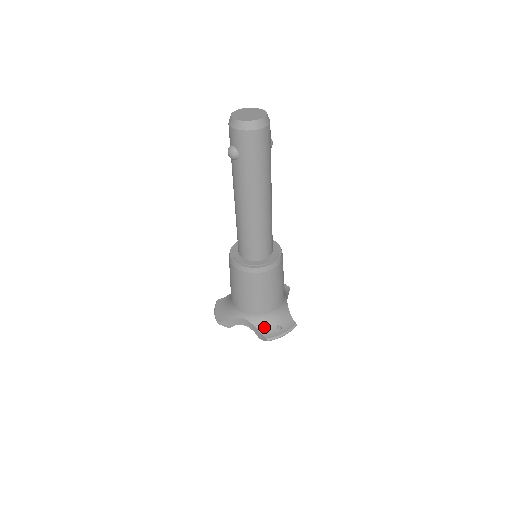
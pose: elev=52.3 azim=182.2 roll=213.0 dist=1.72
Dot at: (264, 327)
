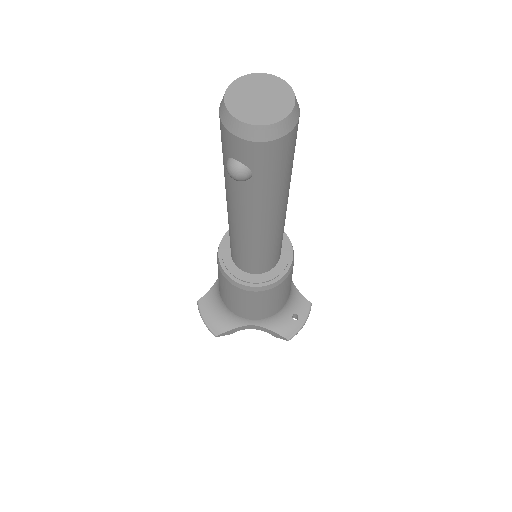
Dot at: (279, 325)
